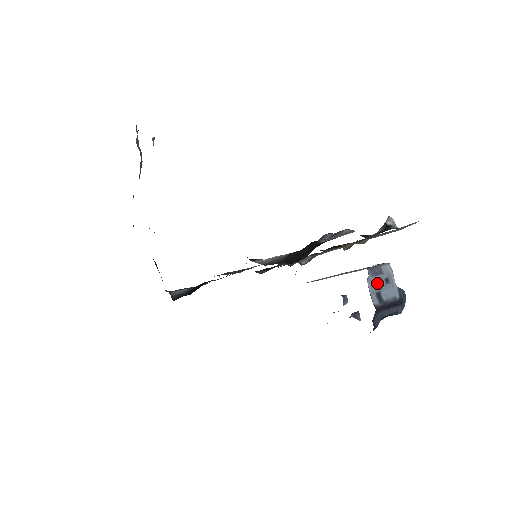
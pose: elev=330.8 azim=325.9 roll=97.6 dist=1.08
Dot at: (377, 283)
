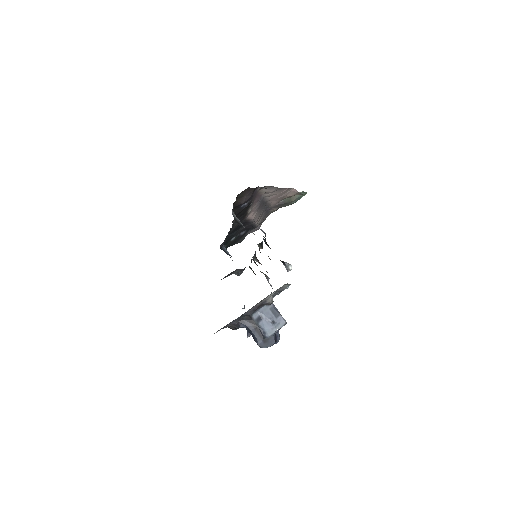
Dot at: (268, 314)
